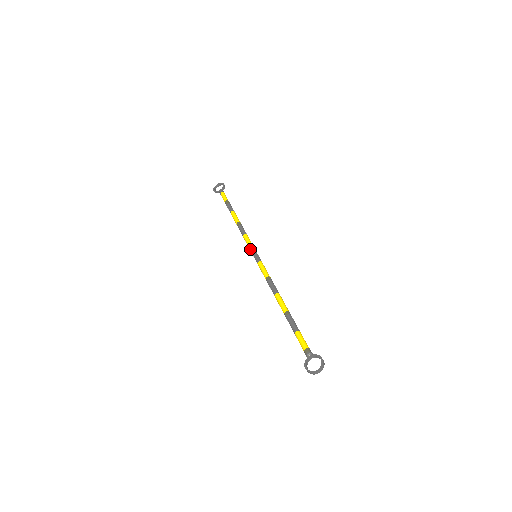
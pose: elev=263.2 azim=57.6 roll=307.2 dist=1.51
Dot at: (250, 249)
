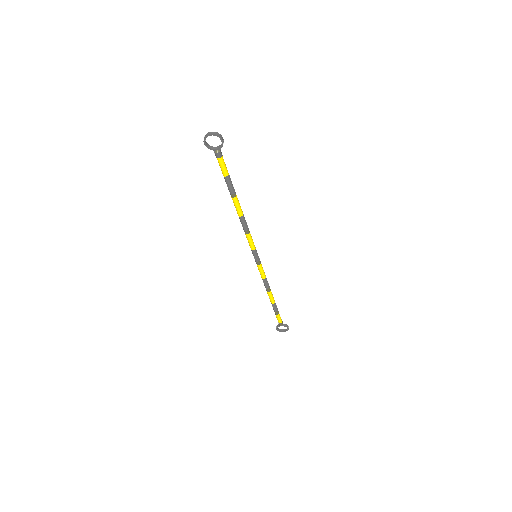
Dot at: occluded
